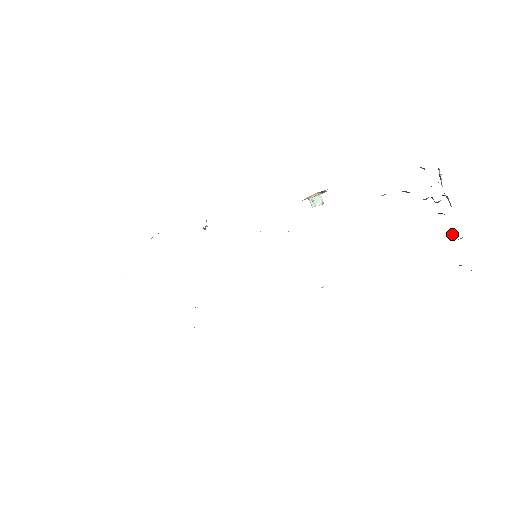
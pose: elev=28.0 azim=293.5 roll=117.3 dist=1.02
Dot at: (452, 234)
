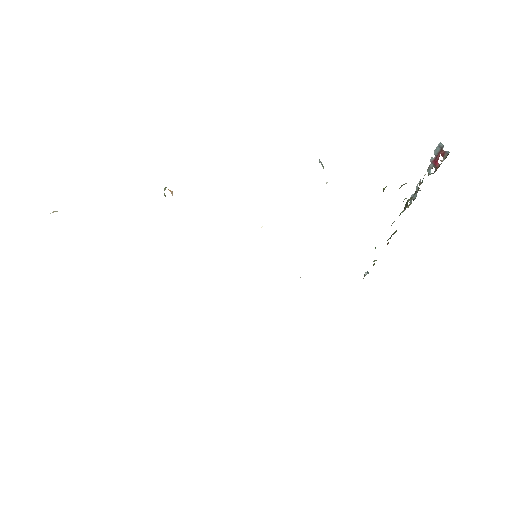
Dot at: (388, 243)
